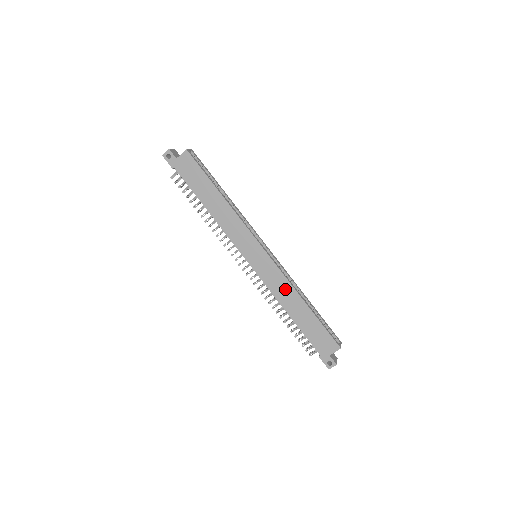
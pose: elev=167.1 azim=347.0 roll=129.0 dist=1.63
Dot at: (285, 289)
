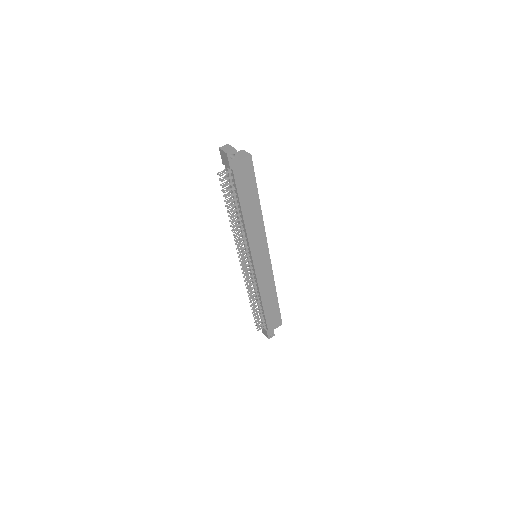
Dot at: (269, 284)
